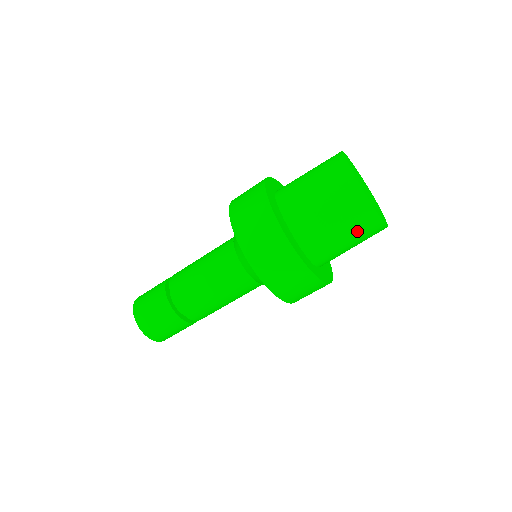
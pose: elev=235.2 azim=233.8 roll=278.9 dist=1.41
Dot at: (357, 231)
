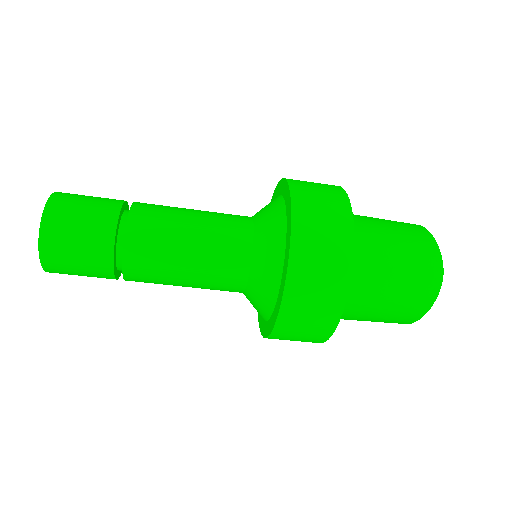
Dot at: occluded
